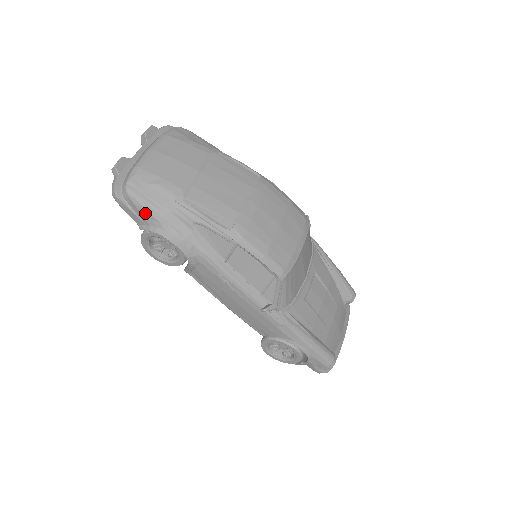
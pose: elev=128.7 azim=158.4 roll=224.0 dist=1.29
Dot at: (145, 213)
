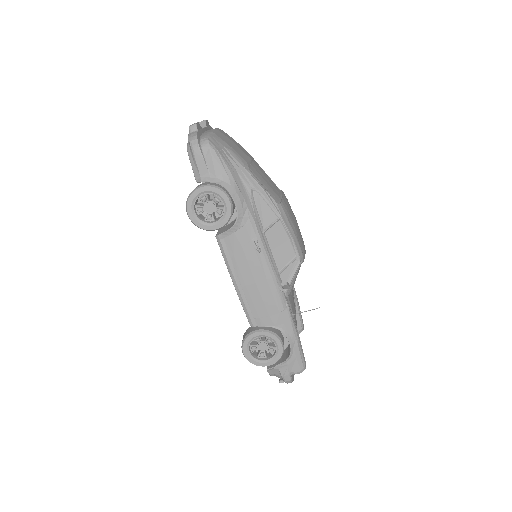
Dot at: (218, 165)
